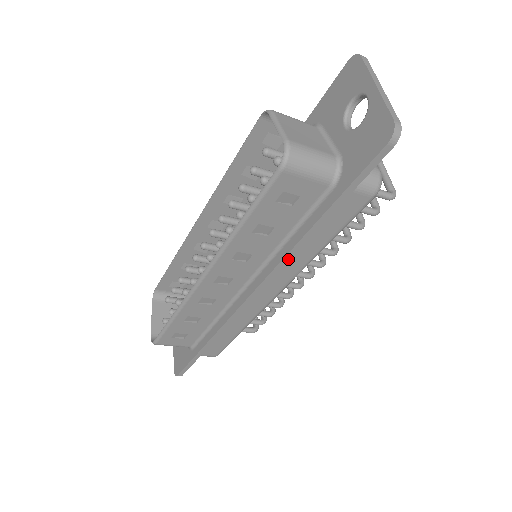
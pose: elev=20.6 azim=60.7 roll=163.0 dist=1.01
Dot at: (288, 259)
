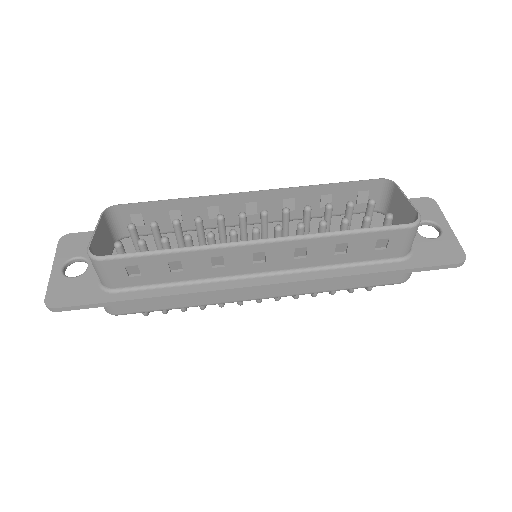
Dot at: (326, 281)
